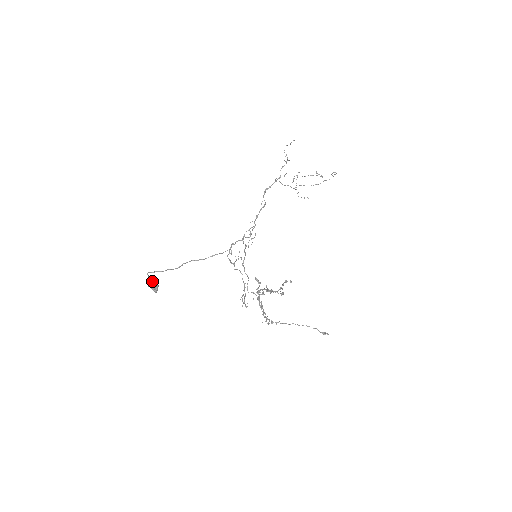
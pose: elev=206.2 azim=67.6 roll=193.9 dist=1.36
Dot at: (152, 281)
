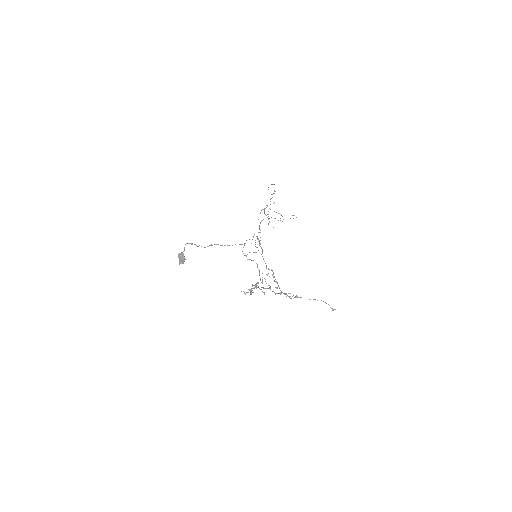
Dot at: (183, 253)
